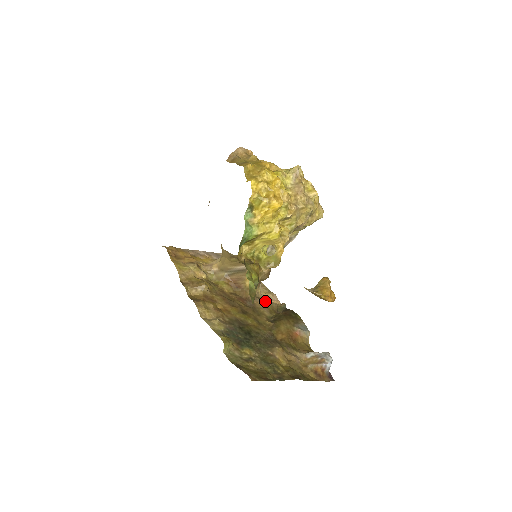
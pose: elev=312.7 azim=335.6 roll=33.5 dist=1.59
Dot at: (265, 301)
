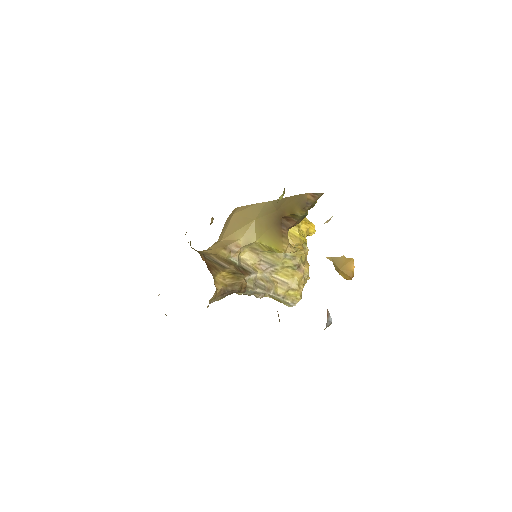
Dot at: occluded
